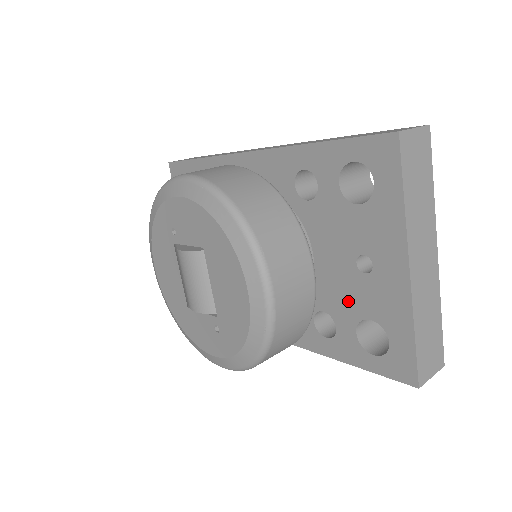
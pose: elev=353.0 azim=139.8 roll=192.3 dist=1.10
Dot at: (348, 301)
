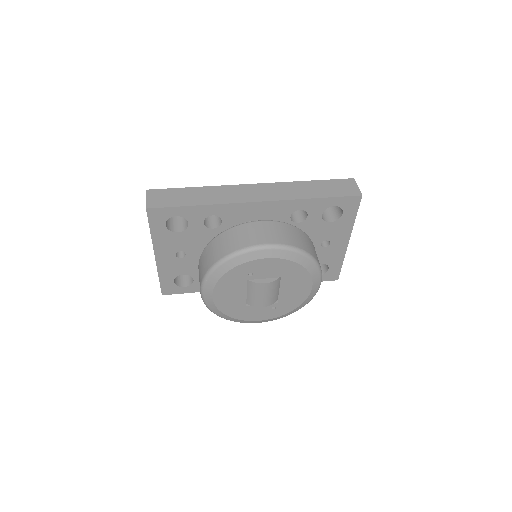
Dot at: occluded
